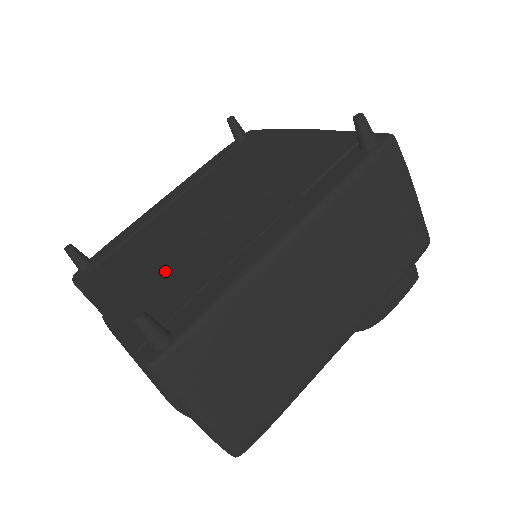
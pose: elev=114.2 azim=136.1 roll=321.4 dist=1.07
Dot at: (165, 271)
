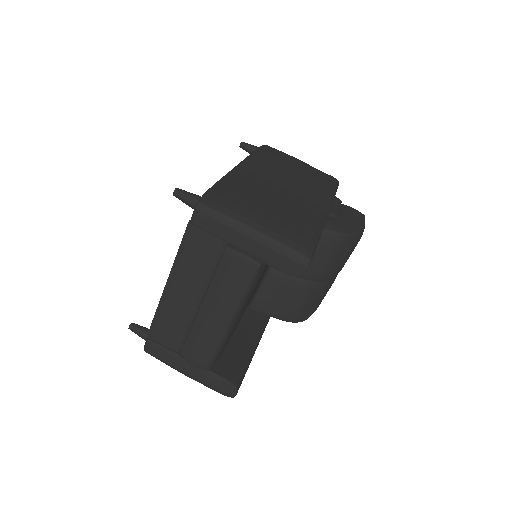
Dot at: occluded
